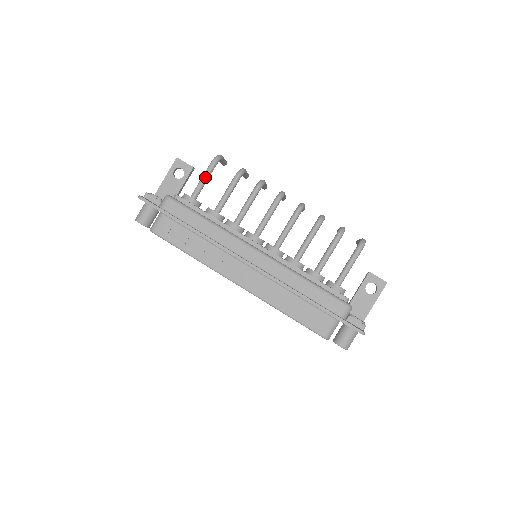
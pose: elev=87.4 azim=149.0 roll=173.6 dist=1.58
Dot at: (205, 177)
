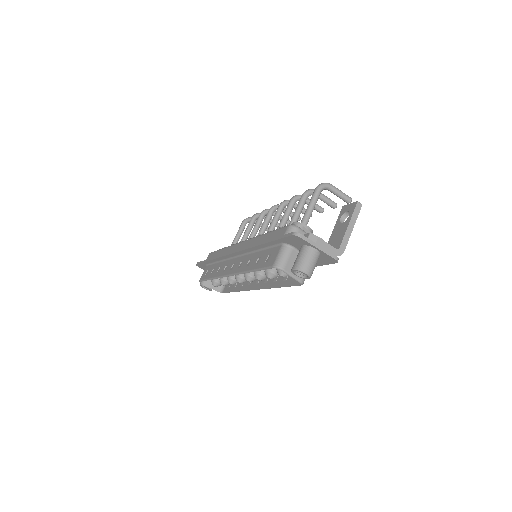
Dot at: (237, 233)
